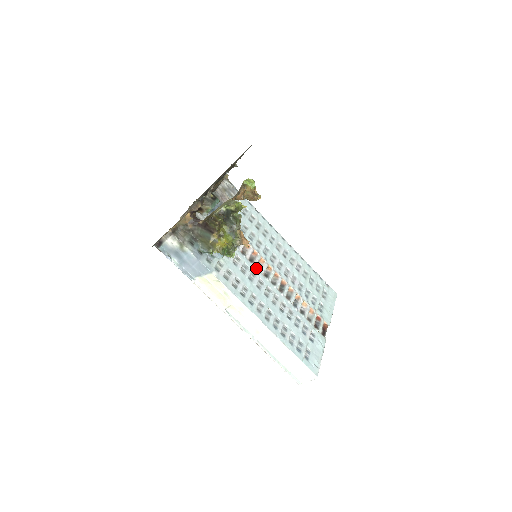
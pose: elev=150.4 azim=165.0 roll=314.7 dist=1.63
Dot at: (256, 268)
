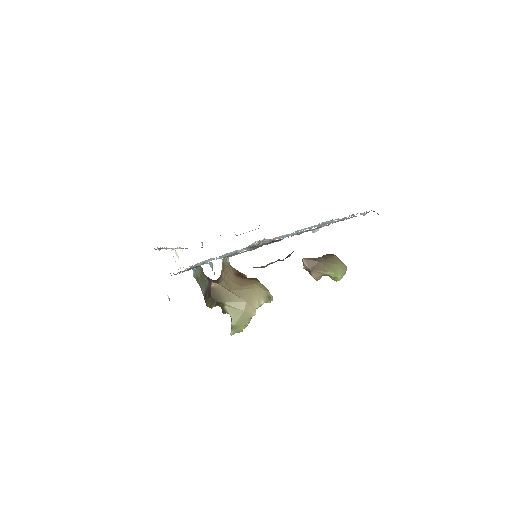
Dot at: occluded
